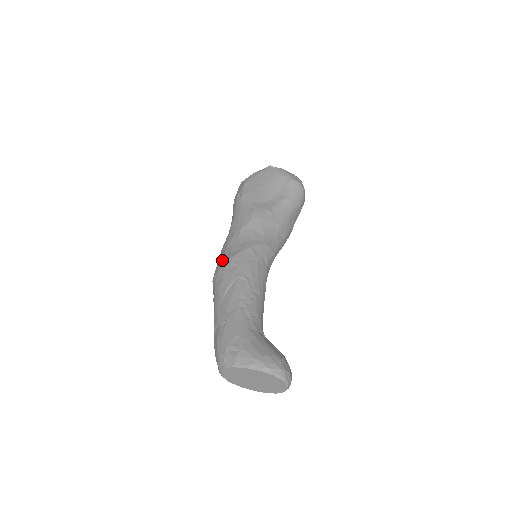
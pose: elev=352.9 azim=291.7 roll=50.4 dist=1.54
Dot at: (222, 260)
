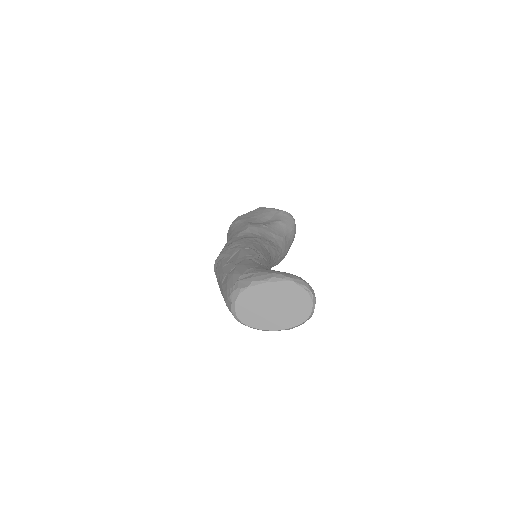
Dot at: occluded
